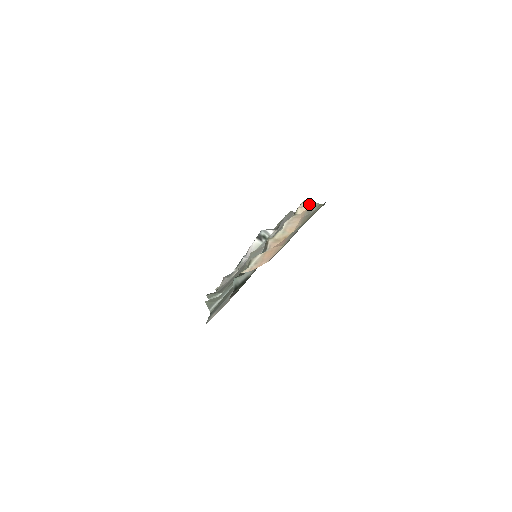
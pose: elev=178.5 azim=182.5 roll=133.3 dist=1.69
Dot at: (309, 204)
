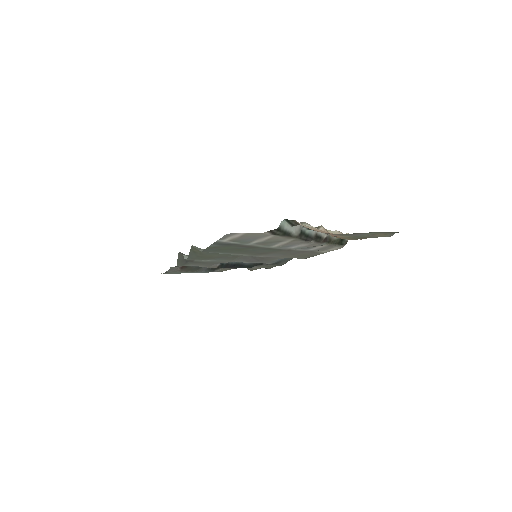
Dot at: occluded
